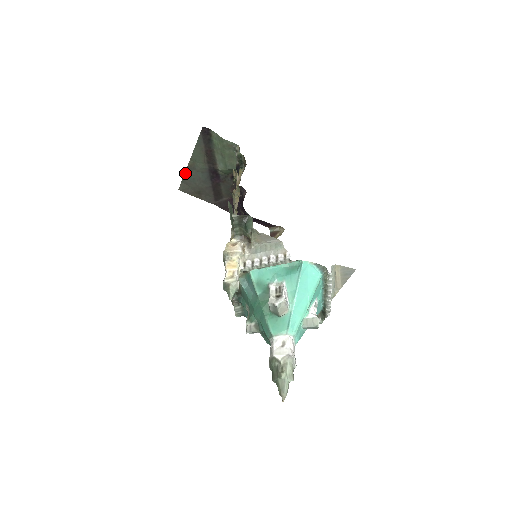
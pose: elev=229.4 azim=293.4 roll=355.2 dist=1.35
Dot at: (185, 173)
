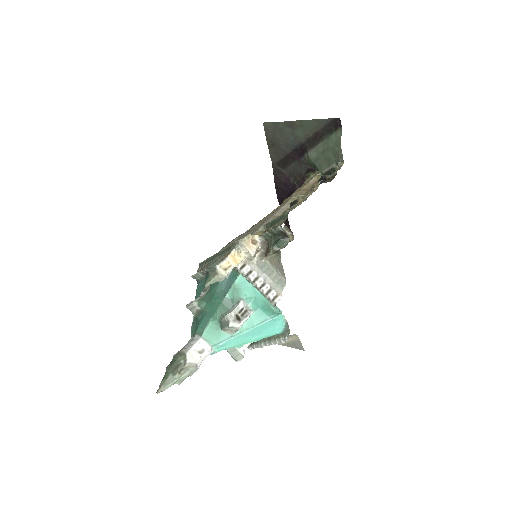
Dot at: (283, 122)
